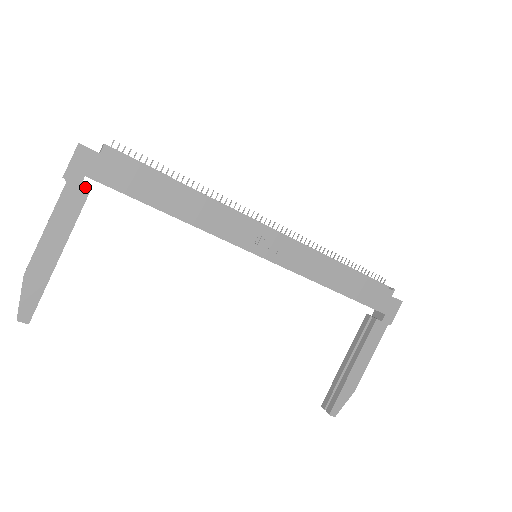
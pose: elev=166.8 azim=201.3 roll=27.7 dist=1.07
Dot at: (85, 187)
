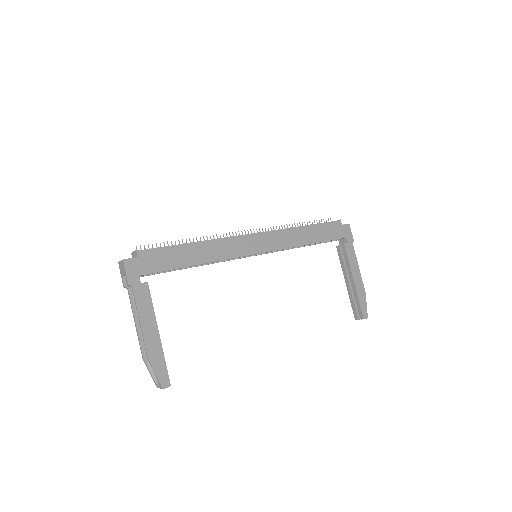
Dot at: occluded
